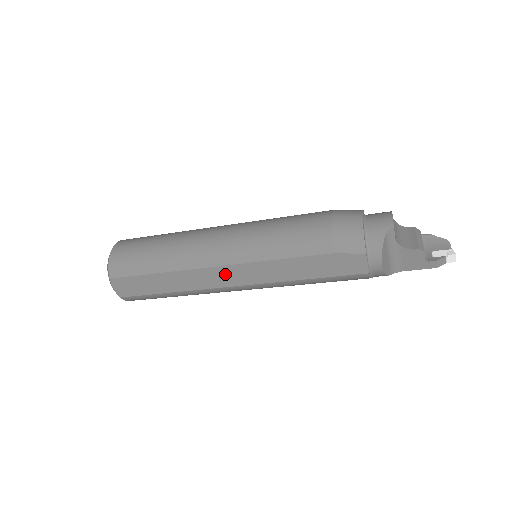
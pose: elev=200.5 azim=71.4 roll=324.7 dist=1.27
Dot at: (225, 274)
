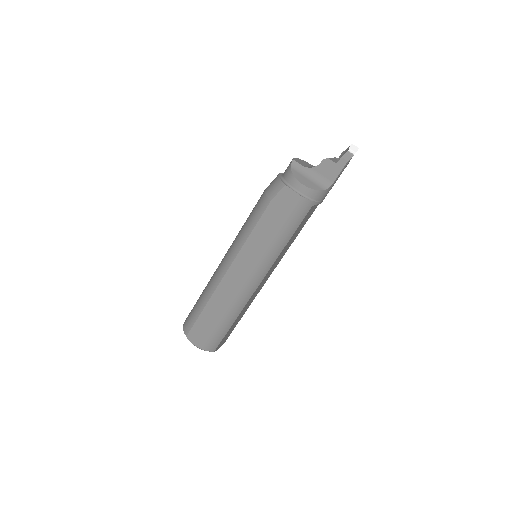
Dot at: (234, 274)
